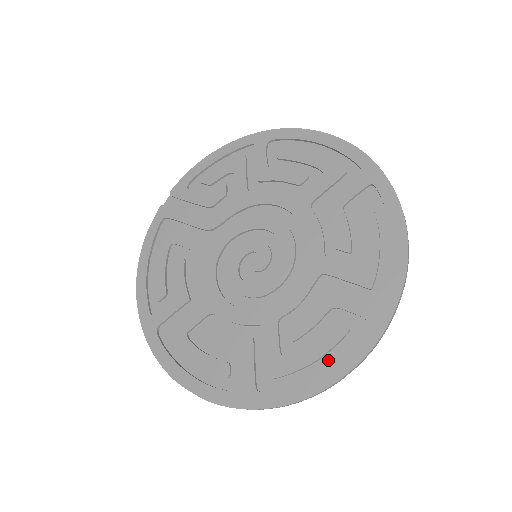
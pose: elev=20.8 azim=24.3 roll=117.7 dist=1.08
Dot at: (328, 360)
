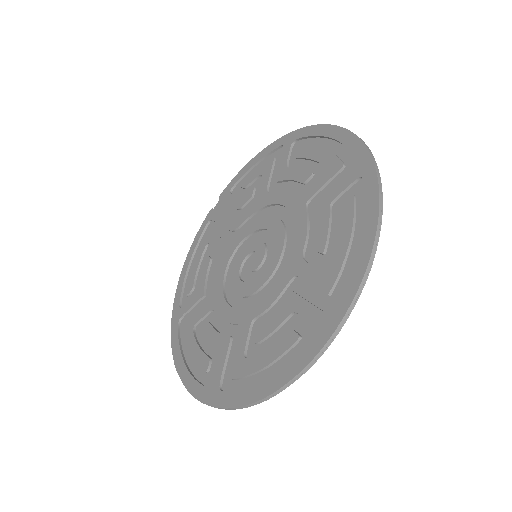
Dot at: (276, 368)
